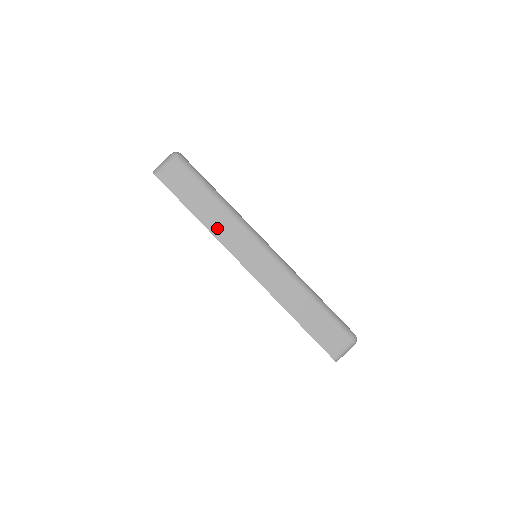
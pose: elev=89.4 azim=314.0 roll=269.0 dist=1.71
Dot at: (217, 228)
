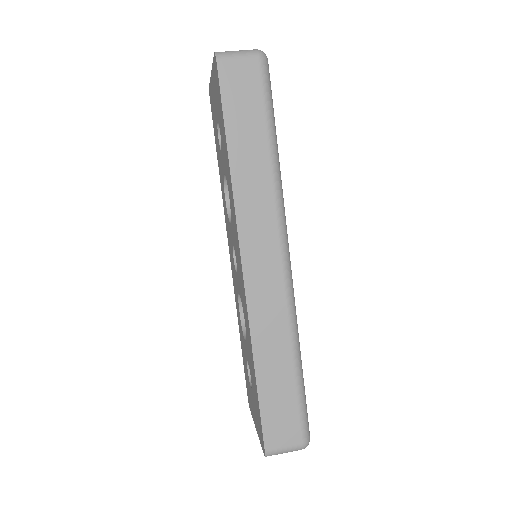
Dot at: (245, 189)
